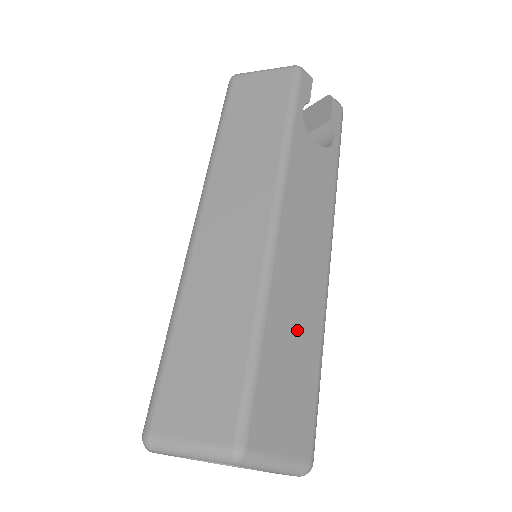
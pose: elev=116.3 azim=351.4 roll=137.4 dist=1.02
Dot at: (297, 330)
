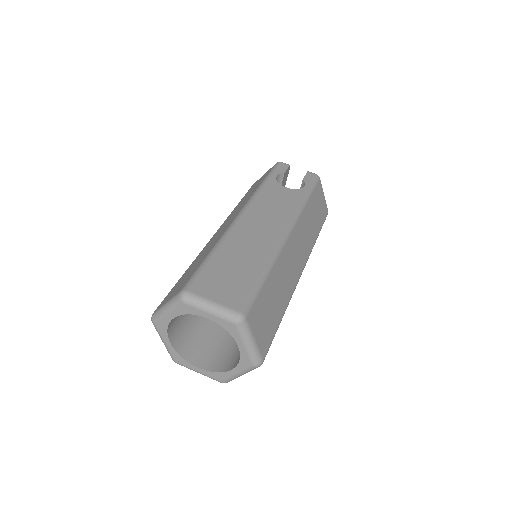
Dot at: (245, 255)
